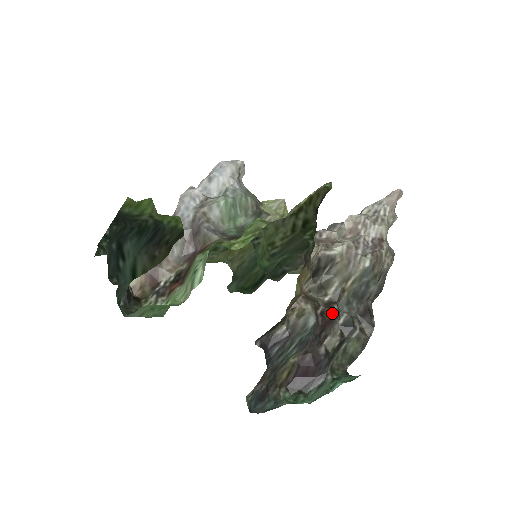
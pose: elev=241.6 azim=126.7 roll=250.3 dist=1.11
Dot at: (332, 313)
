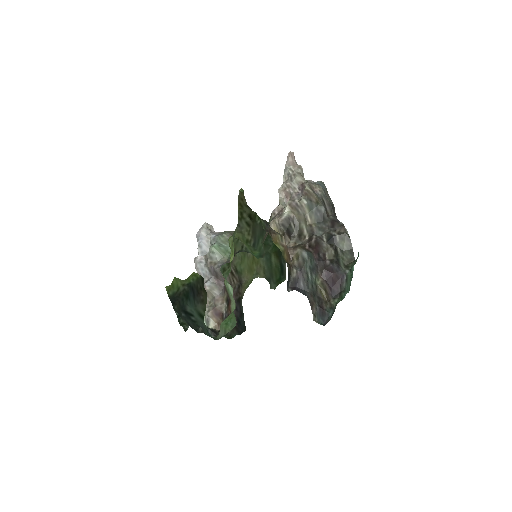
Dot at: (314, 241)
